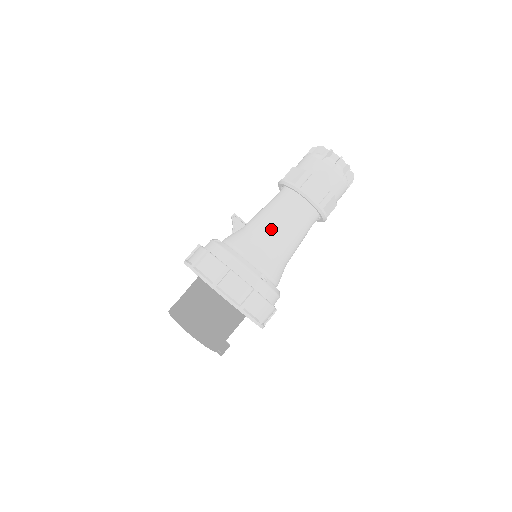
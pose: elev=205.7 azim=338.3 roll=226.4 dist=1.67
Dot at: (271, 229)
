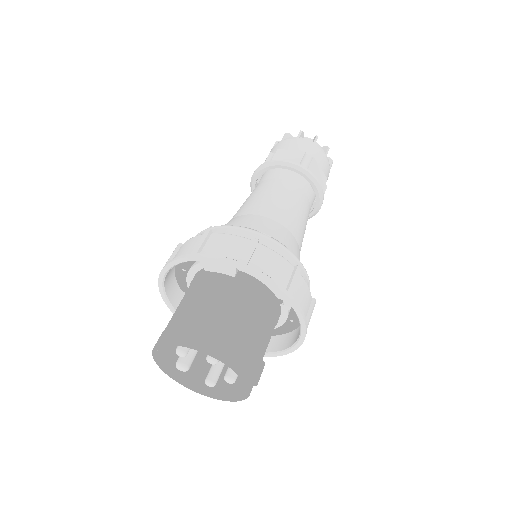
Dot at: (254, 203)
